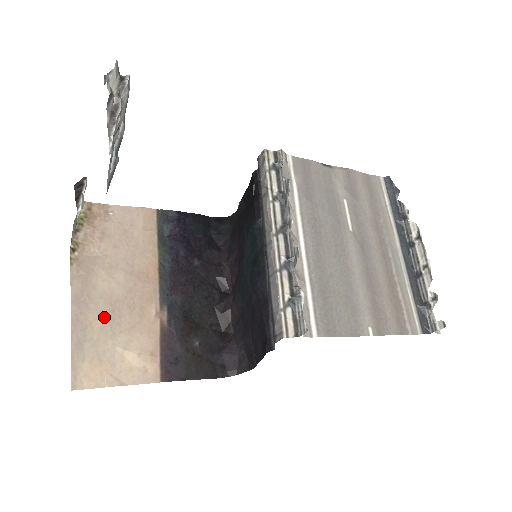
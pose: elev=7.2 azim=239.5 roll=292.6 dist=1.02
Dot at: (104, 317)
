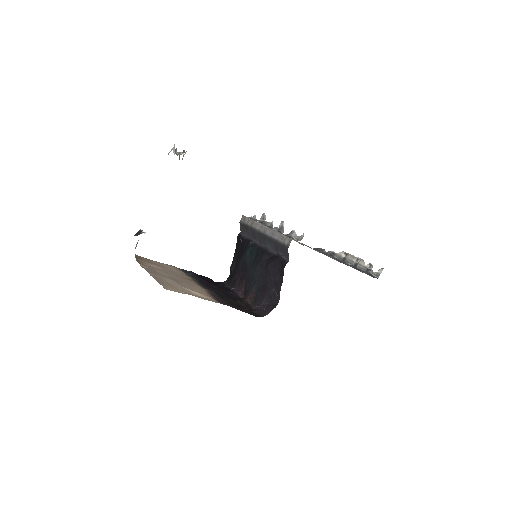
Dot at: (170, 279)
